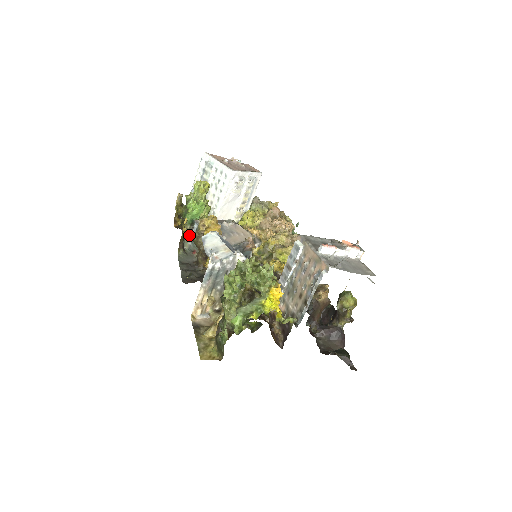
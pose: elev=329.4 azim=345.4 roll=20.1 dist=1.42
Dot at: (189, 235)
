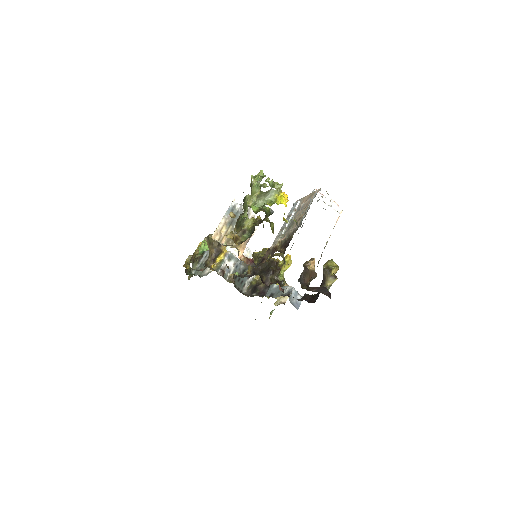
Dot at: (205, 237)
